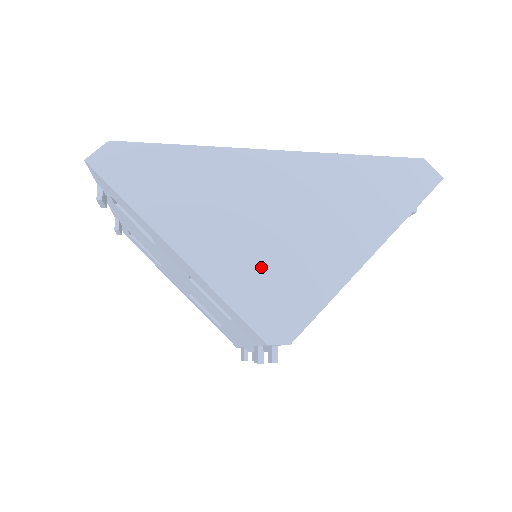
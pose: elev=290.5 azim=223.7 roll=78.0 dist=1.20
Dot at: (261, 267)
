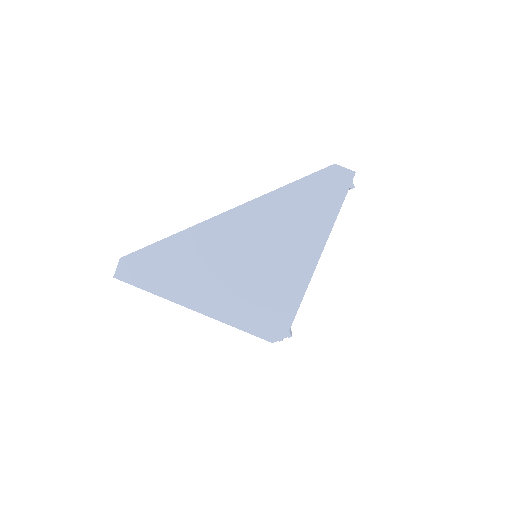
Dot at: (248, 297)
